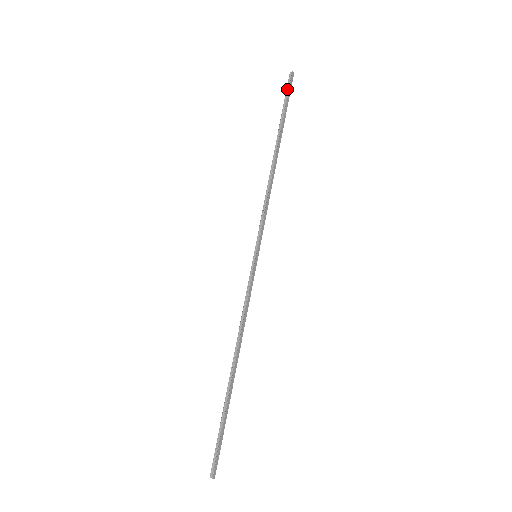
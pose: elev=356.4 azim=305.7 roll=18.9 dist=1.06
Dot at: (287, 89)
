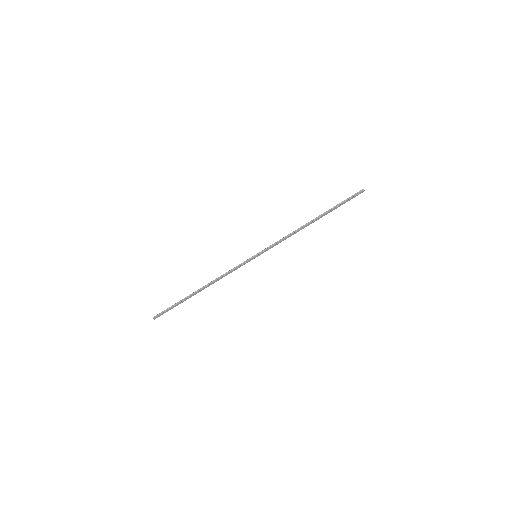
Dot at: (352, 196)
